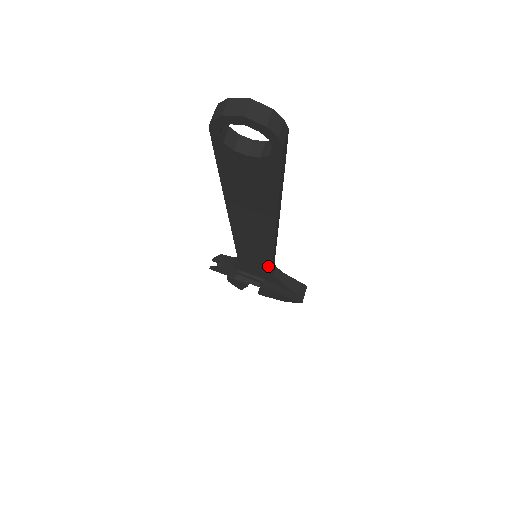
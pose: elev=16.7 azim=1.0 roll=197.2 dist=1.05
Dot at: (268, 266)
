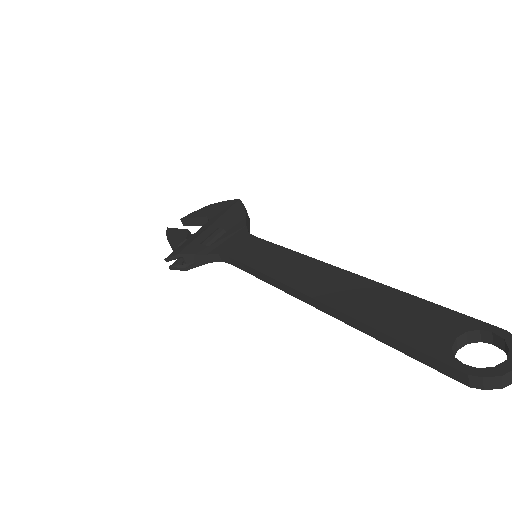
Dot at: occluded
